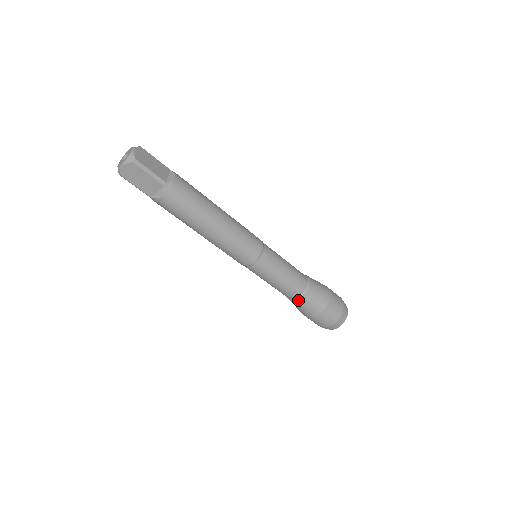
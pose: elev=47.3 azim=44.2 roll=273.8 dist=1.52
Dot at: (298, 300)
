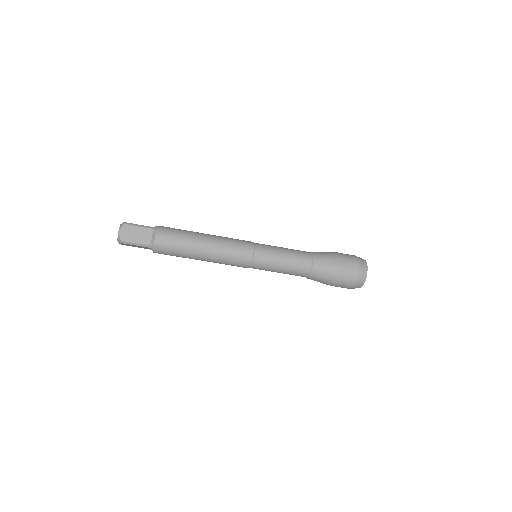
Dot at: (313, 265)
